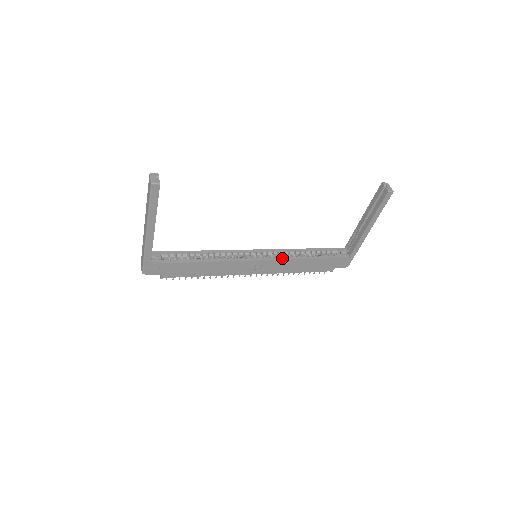
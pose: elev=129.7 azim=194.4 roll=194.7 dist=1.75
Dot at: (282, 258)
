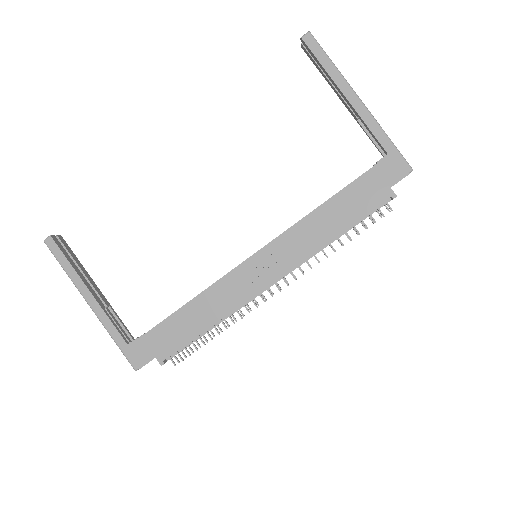
Dot at: (286, 230)
